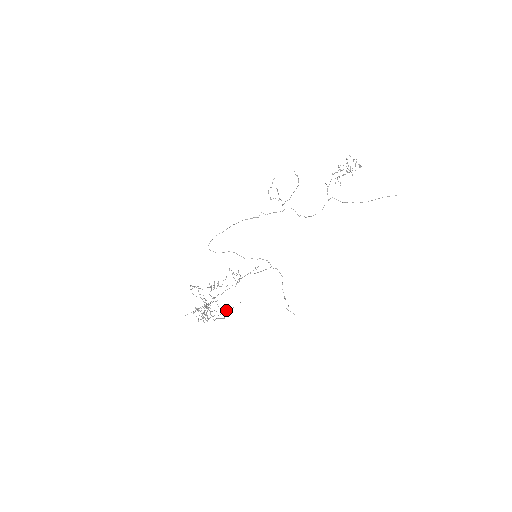
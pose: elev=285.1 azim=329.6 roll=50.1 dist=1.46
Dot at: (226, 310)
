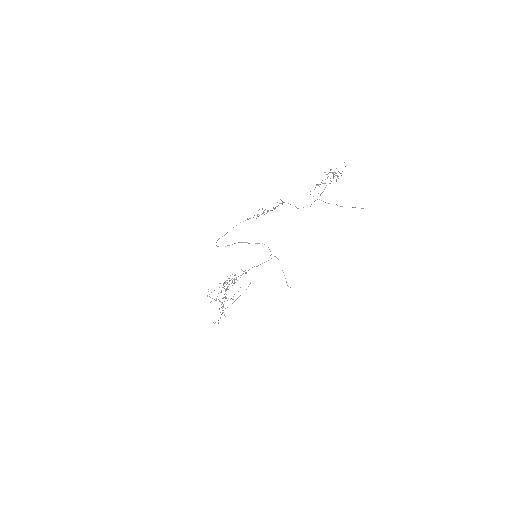
Dot at: occluded
